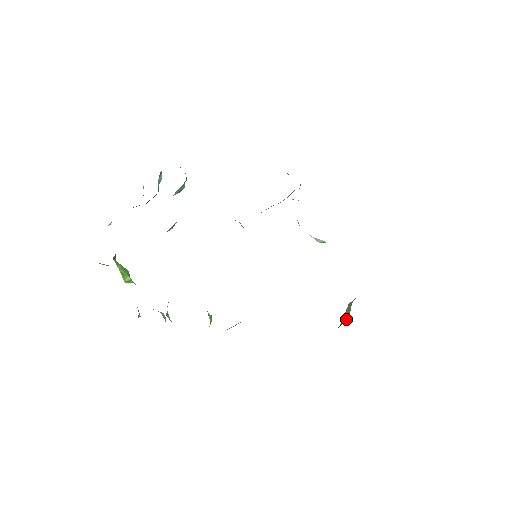
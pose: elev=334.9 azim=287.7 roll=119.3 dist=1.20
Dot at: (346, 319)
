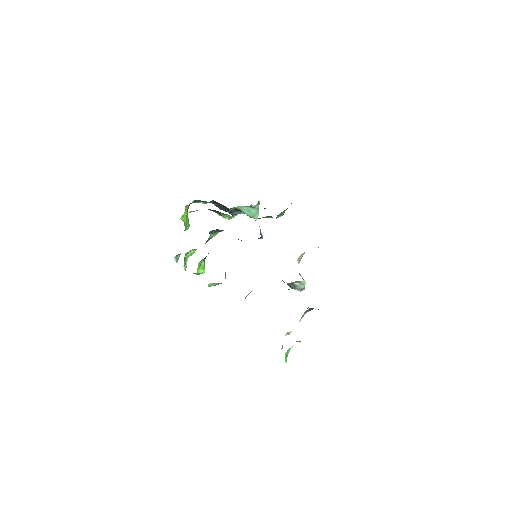
Dot at: occluded
